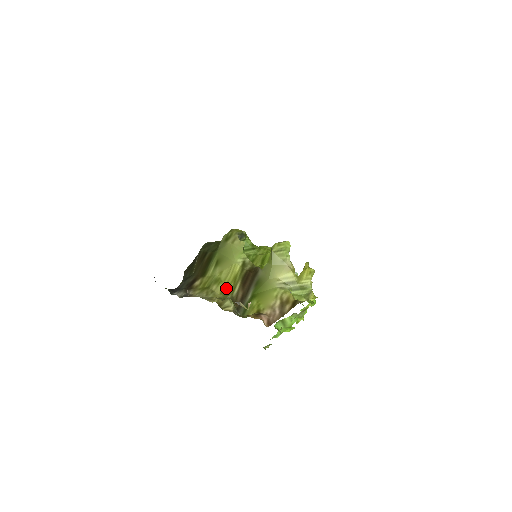
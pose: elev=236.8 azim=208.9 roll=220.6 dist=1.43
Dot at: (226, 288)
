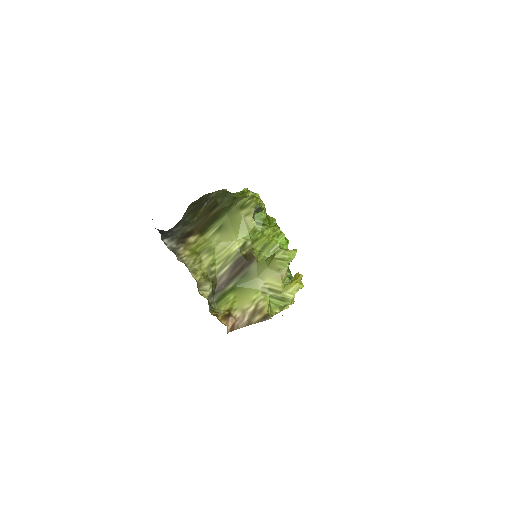
Dot at: (215, 264)
